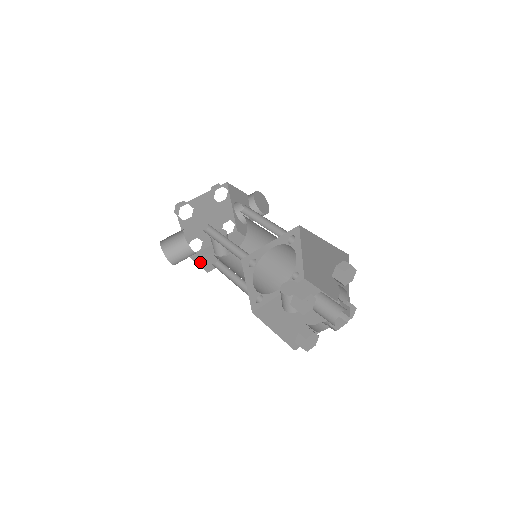
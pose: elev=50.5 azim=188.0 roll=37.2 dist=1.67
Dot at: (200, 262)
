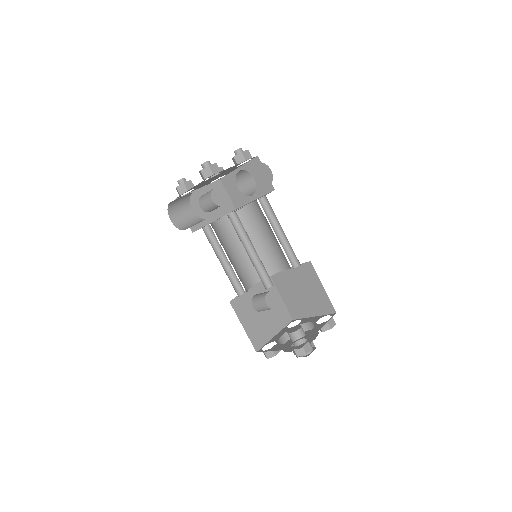
Dot at: occluded
